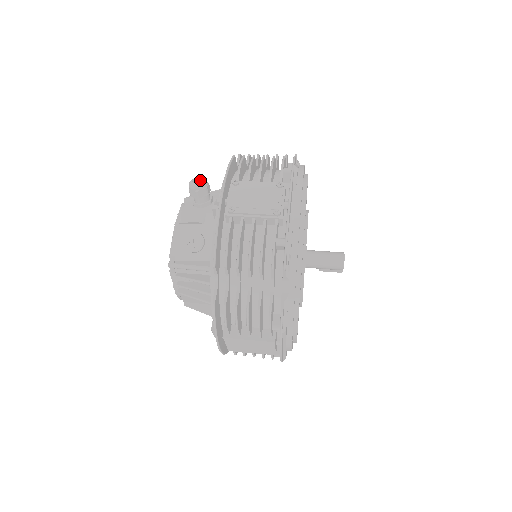
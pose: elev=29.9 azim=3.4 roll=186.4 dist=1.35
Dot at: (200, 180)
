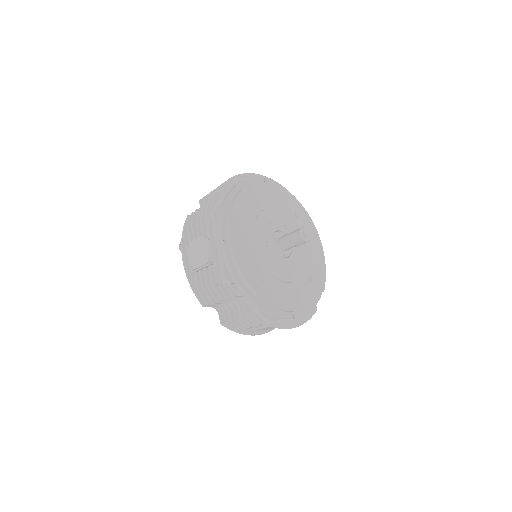
Dot at: occluded
